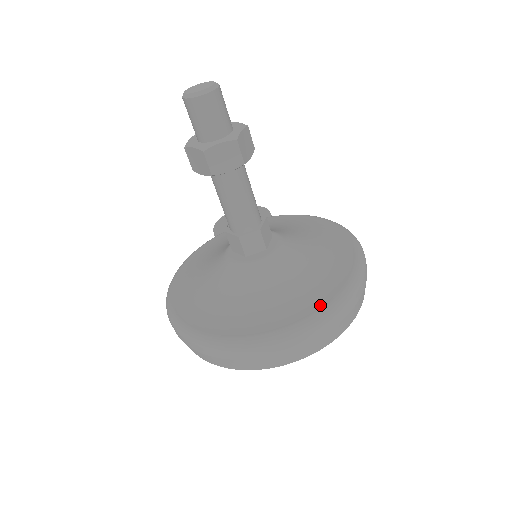
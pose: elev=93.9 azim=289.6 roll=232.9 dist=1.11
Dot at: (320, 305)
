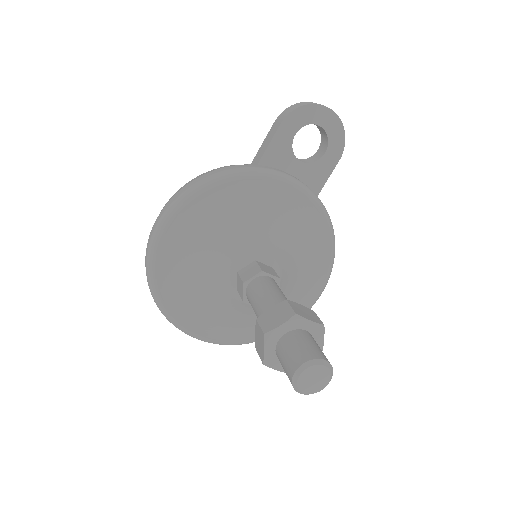
Dot at: (237, 340)
